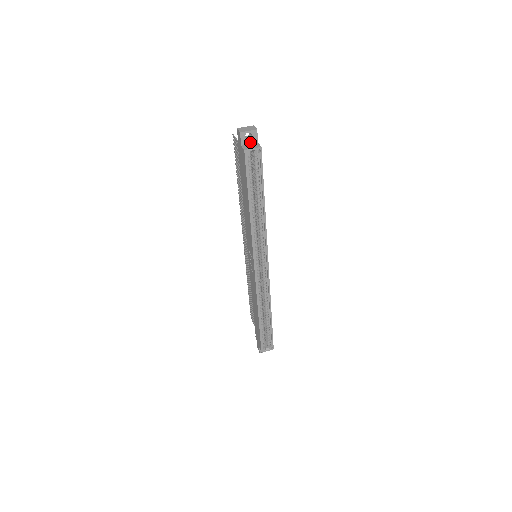
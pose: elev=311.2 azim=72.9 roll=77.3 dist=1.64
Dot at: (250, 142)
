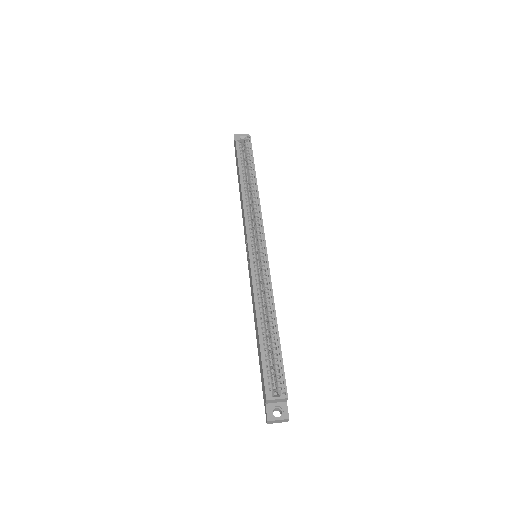
Dot at: occluded
